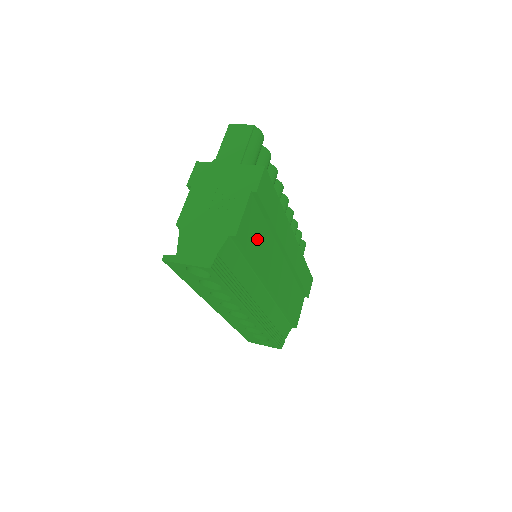
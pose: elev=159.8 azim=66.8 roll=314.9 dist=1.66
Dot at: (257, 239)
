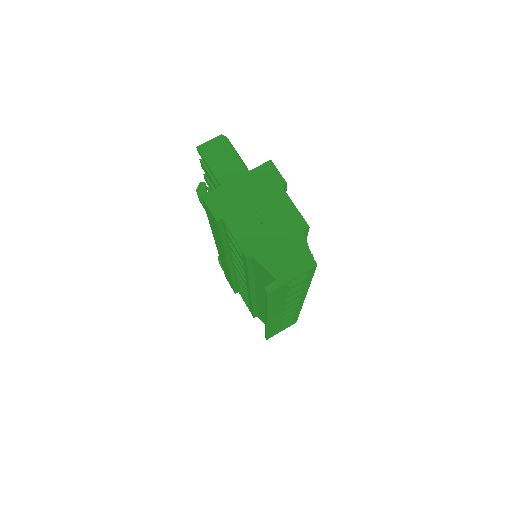
Dot at: occluded
